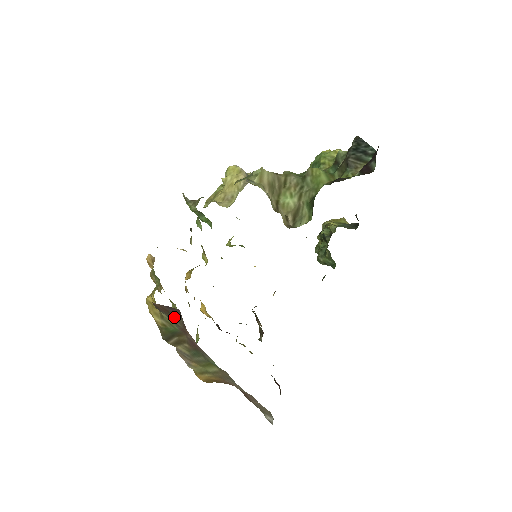
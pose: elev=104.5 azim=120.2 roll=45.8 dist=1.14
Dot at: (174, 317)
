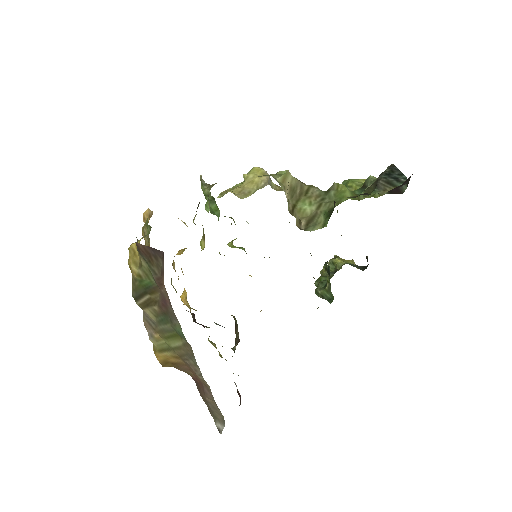
Dot at: (154, 262)
